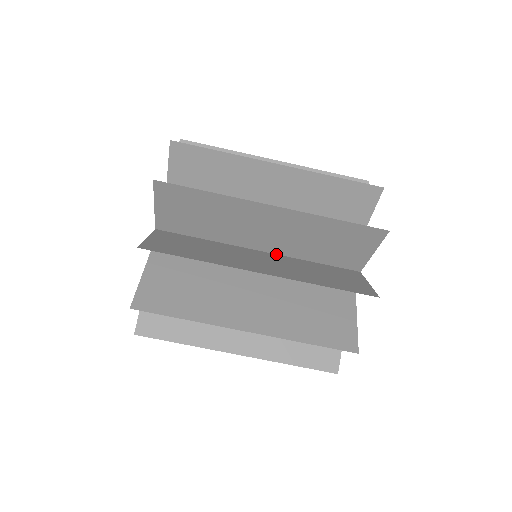
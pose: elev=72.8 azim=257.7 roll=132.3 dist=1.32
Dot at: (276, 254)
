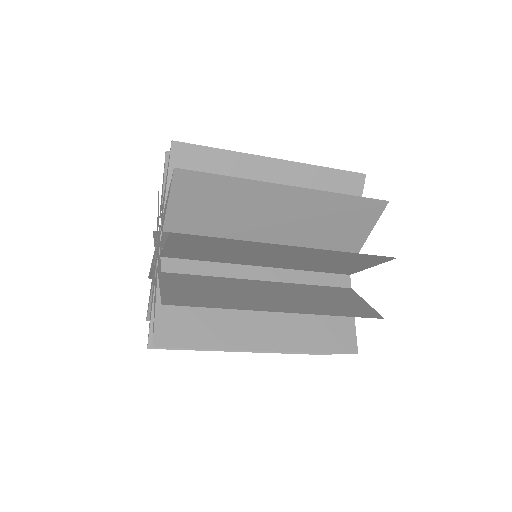
Dot at: occluded
